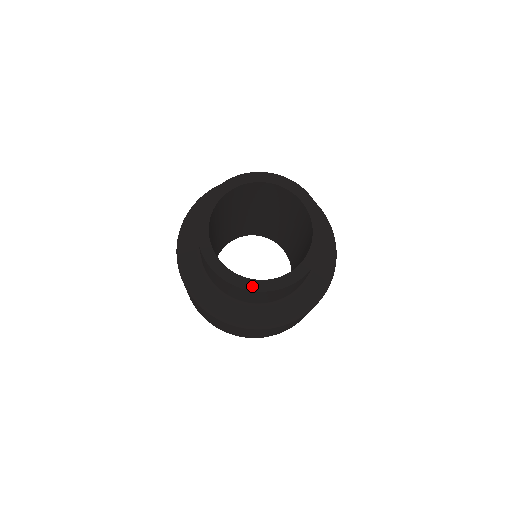
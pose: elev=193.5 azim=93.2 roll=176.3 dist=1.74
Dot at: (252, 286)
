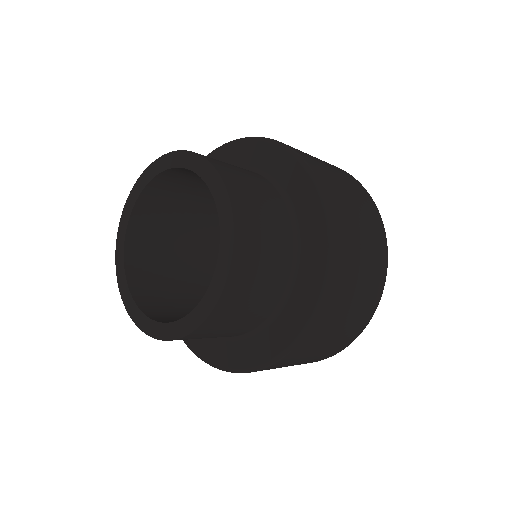
Dot at: (136, 318)
